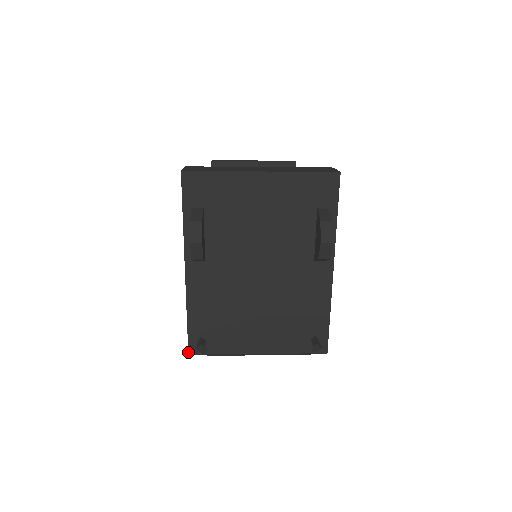
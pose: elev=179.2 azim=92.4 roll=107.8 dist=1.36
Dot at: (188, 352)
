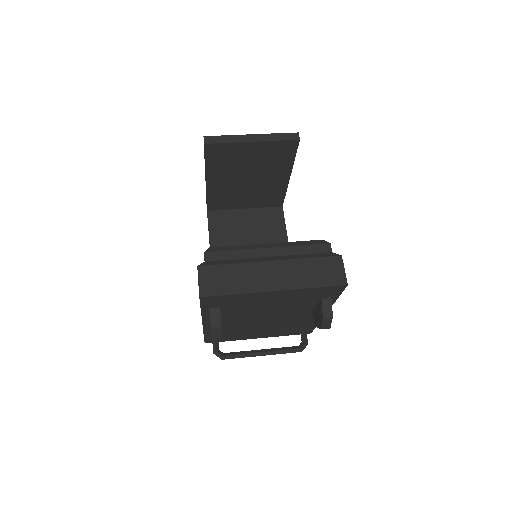
Dot at: occluded
